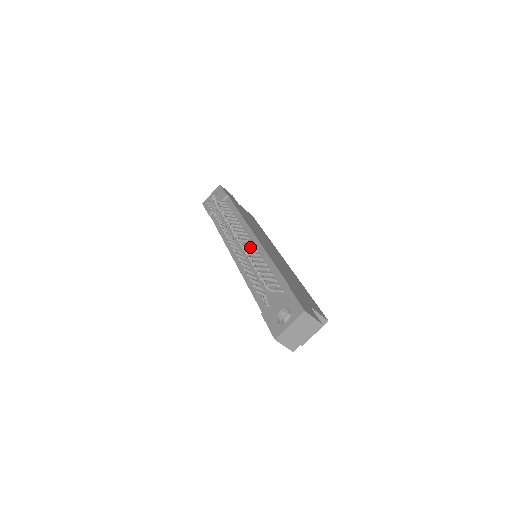
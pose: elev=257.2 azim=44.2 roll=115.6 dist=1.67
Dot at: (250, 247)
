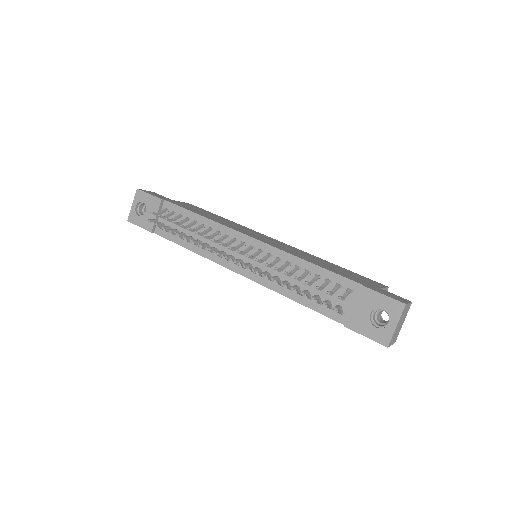
Dot at: occluded
